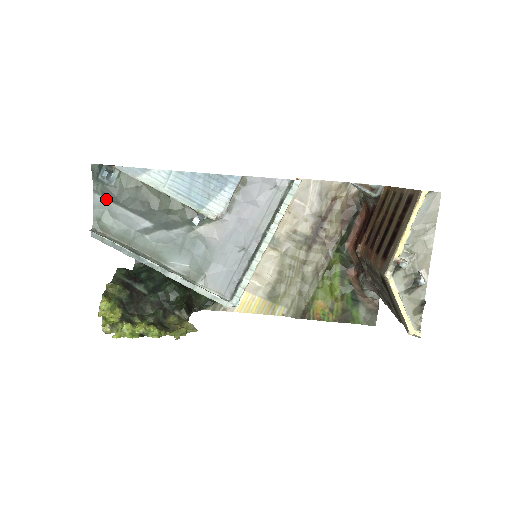
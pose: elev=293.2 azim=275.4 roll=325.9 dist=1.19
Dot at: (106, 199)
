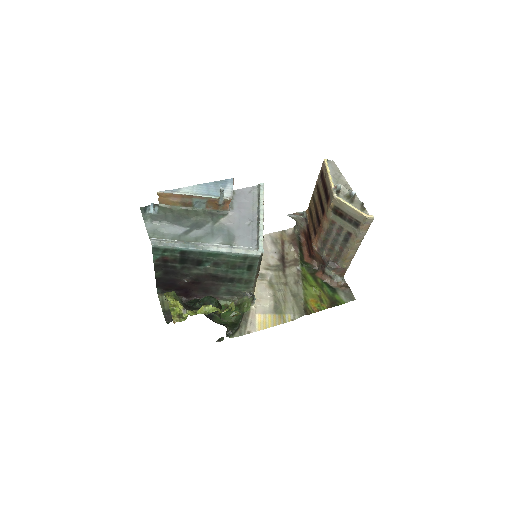
Dot at: (154, 224)
